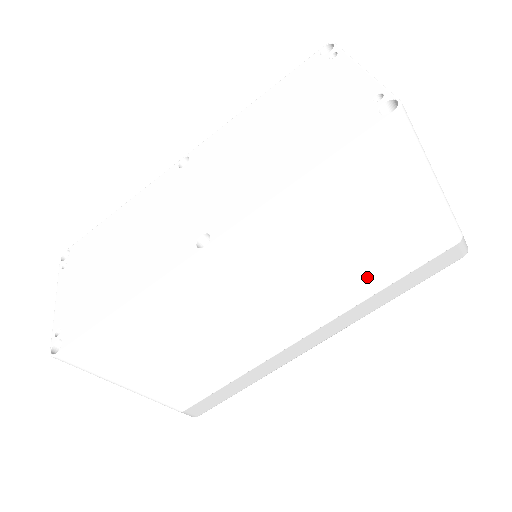
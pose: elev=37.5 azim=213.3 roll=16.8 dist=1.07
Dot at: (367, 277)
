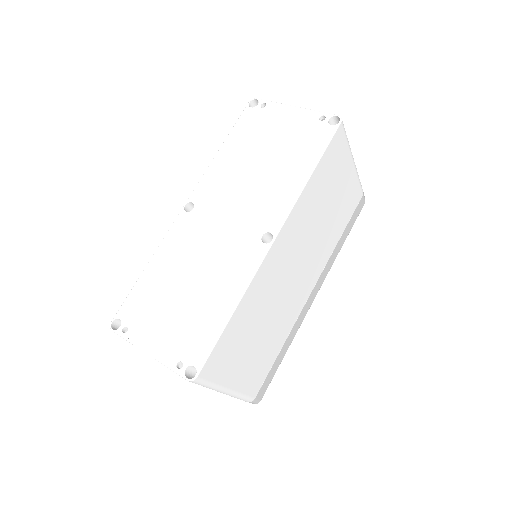
Dot at: (333, 233)
